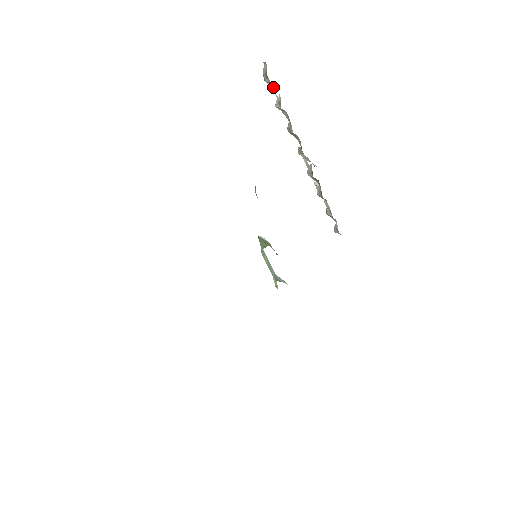
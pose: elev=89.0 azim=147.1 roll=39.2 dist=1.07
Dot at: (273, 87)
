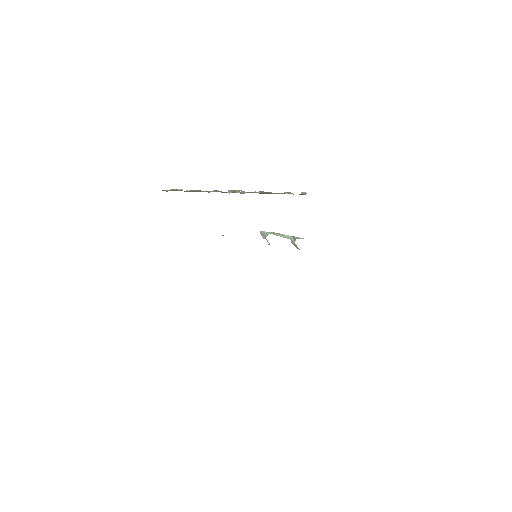
Dot at: occluded
